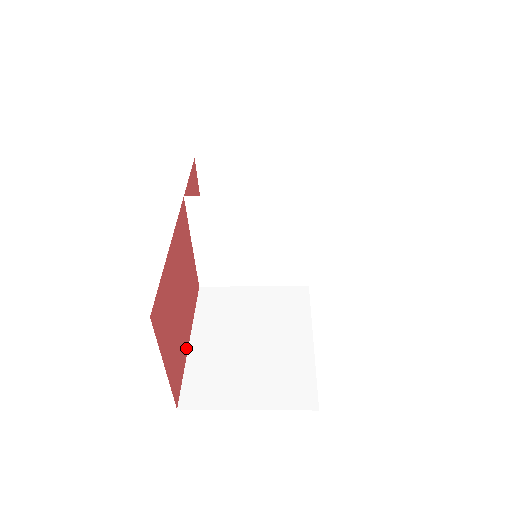
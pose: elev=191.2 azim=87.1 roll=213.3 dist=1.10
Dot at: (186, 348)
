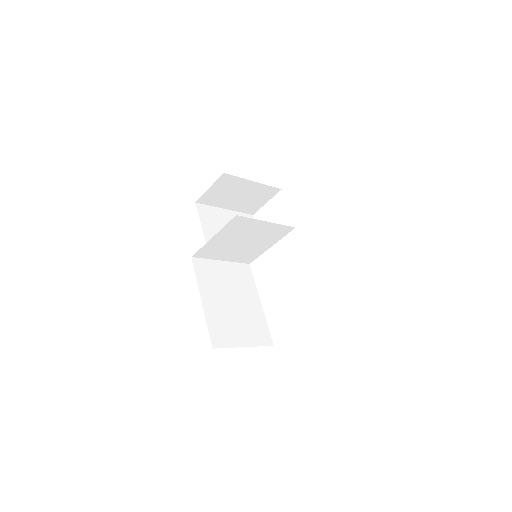
Dot at: occluded
